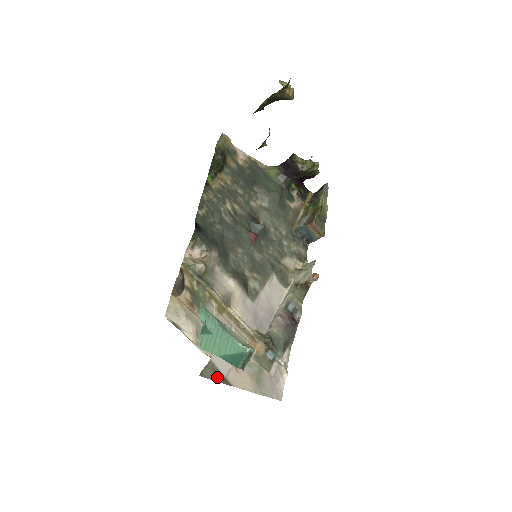
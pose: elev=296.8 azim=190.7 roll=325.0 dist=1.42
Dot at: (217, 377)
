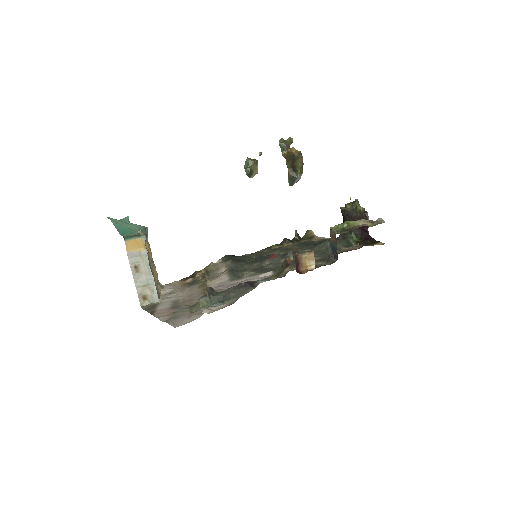
Dot at: (150, 310)
